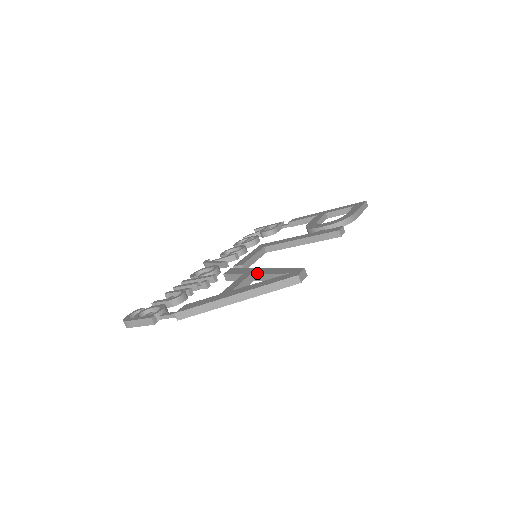
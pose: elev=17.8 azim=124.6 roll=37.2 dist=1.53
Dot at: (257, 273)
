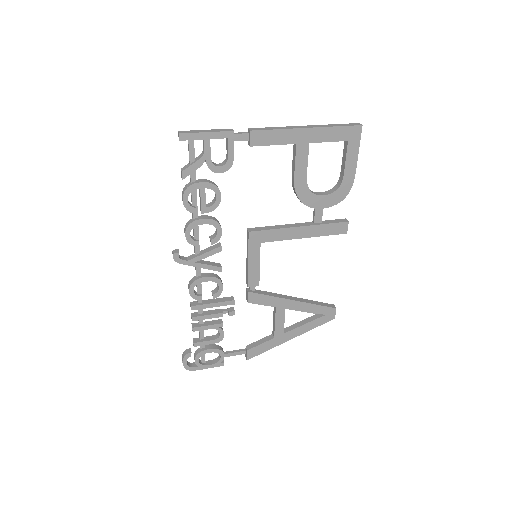
Dot at: occluded
